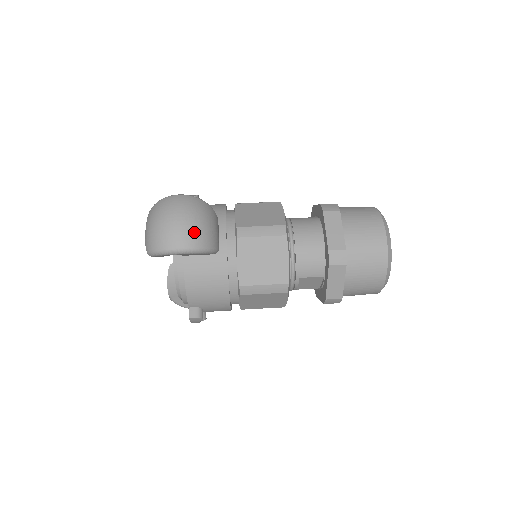
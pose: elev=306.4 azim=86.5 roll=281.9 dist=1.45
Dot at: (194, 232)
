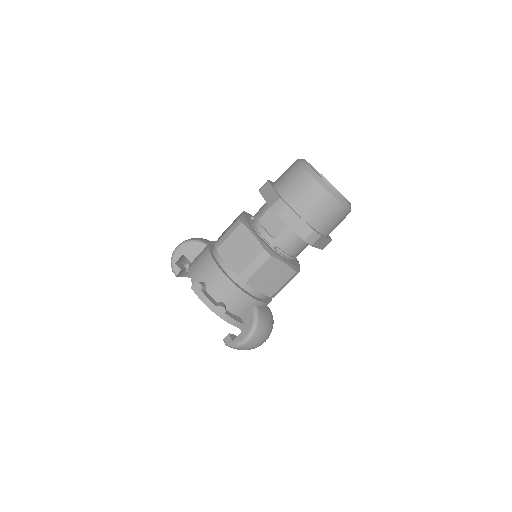
Dot at: (270, 333)
